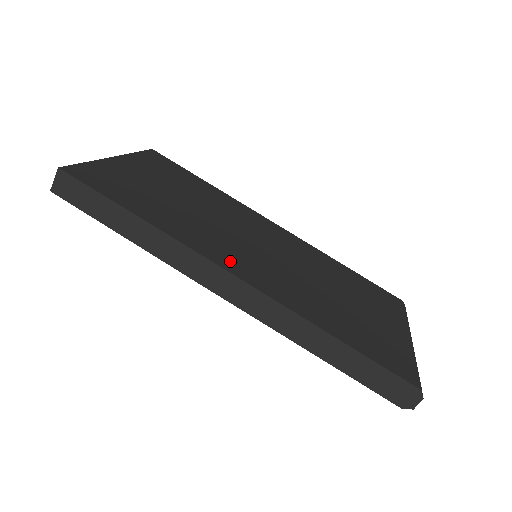
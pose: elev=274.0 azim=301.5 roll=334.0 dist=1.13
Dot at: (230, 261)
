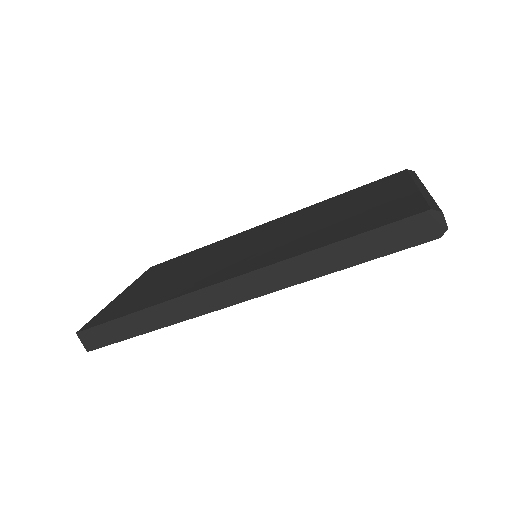
Dot at: (221, 276)
